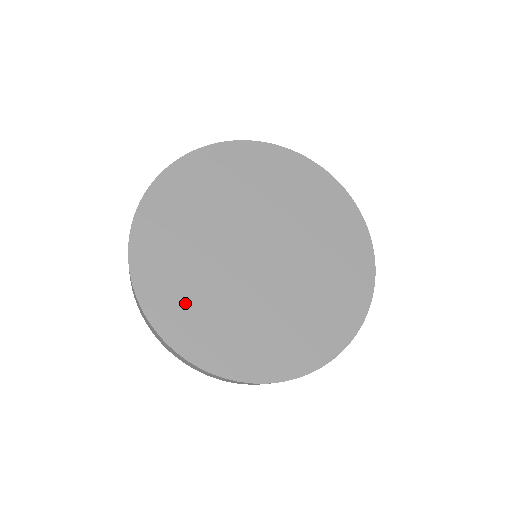
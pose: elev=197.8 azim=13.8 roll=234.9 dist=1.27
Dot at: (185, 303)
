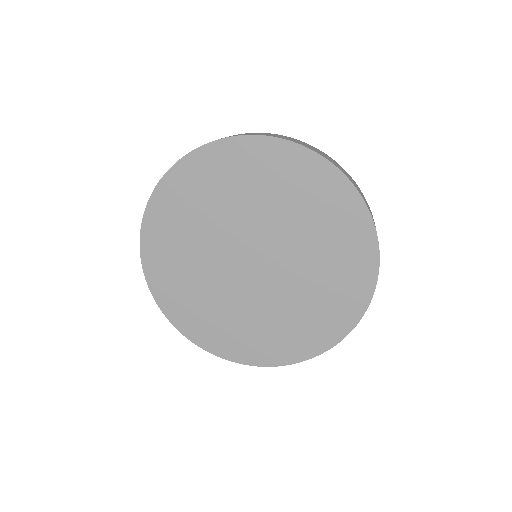
Dot at: (192, 306)
